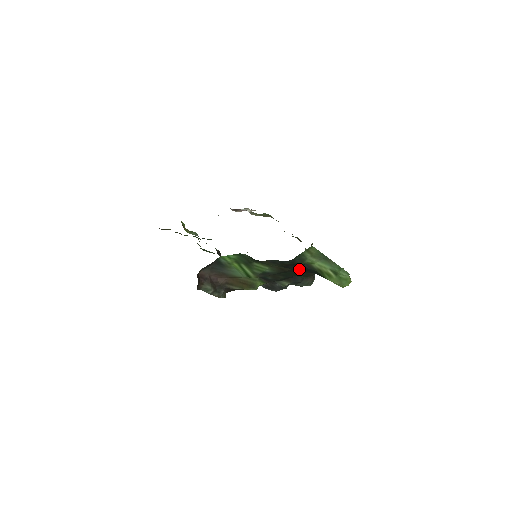
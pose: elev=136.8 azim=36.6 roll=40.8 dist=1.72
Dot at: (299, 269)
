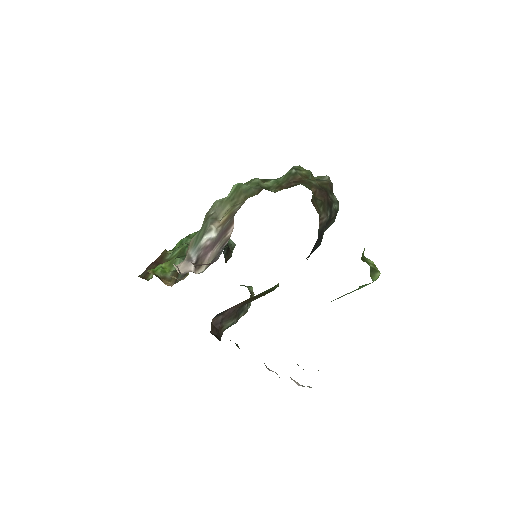
Dot at: occluded
